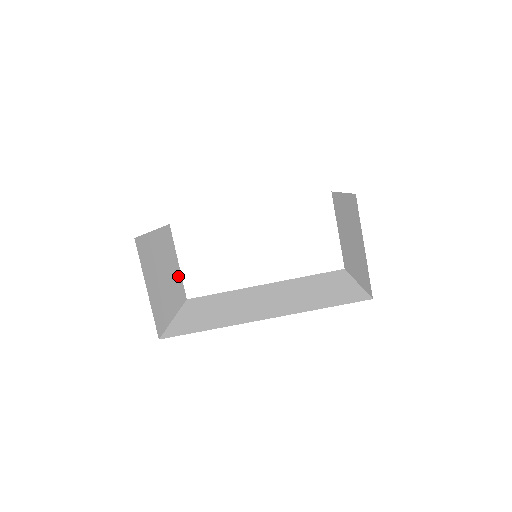
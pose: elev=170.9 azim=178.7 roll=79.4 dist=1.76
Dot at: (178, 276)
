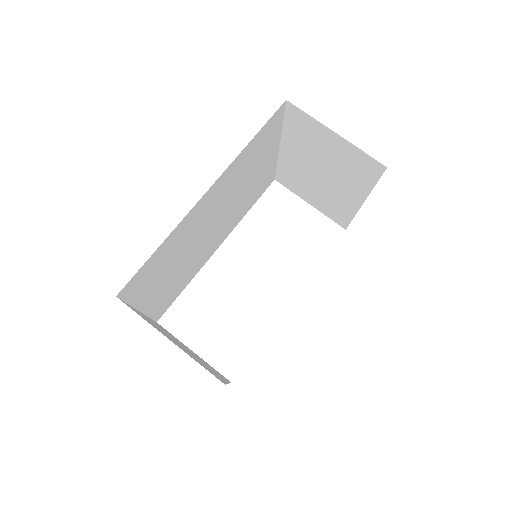
Dot at: occluded
